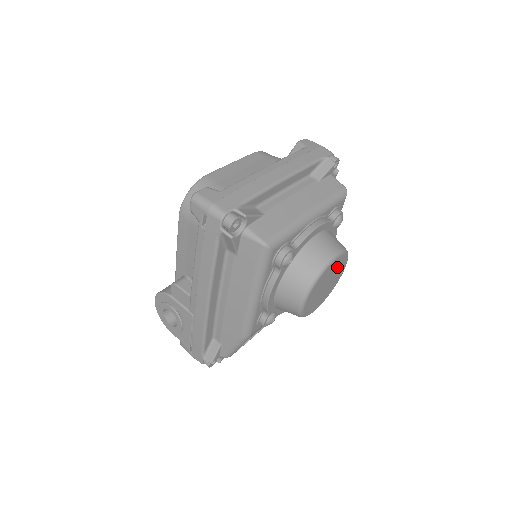
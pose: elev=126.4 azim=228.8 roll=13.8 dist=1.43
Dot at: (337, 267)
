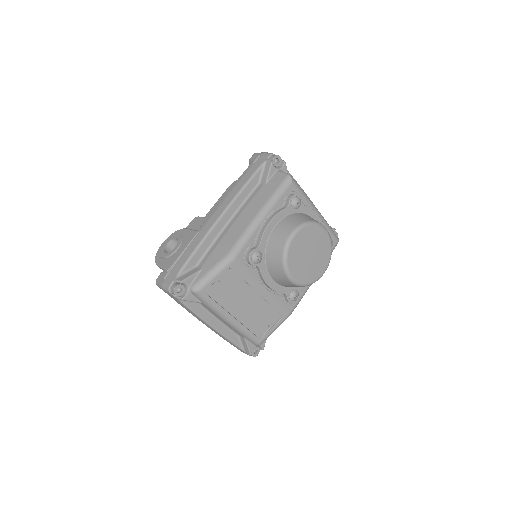
Dot at: (322, 249)
